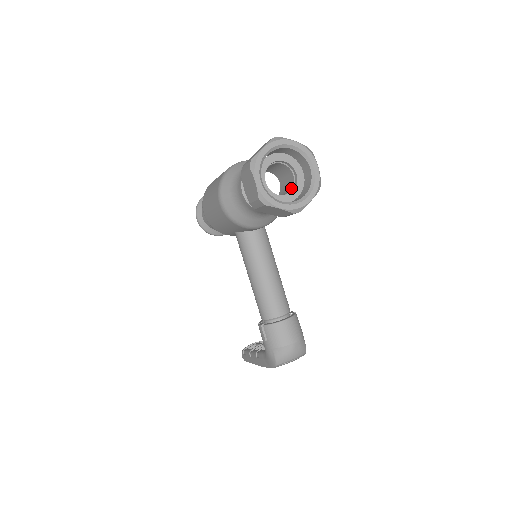
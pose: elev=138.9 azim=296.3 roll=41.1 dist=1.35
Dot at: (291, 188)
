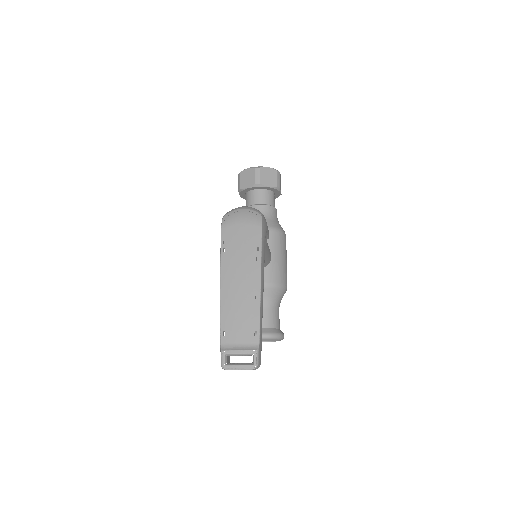
Dot at: occluded
